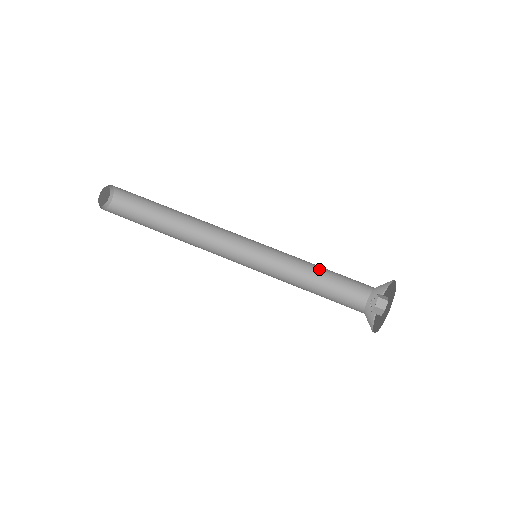
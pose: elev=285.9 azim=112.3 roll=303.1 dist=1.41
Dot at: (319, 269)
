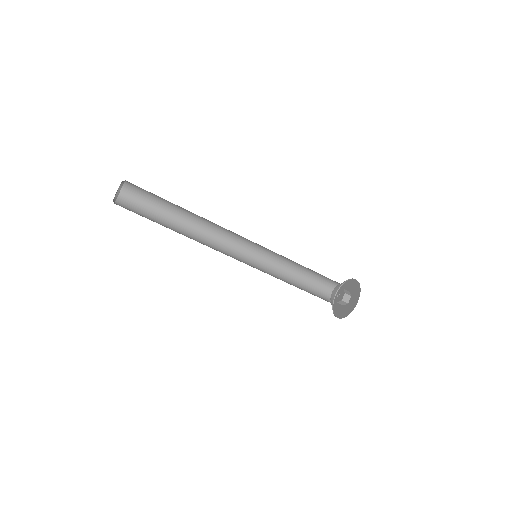
Dot at: (302, 267)
